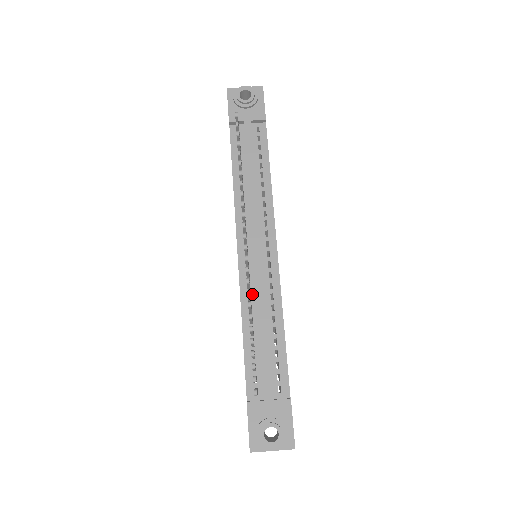
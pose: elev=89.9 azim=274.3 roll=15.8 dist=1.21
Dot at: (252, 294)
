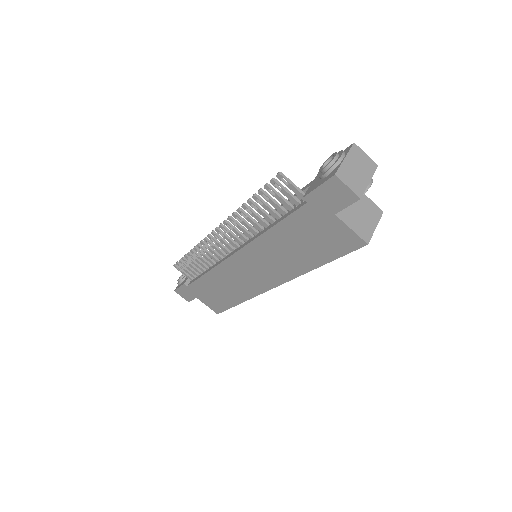
Dot at: (256, 233)
